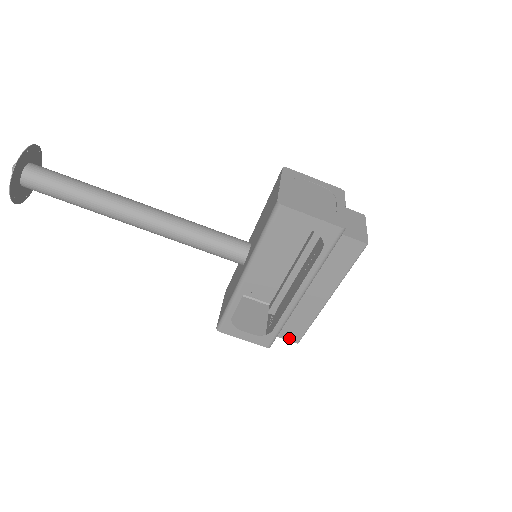
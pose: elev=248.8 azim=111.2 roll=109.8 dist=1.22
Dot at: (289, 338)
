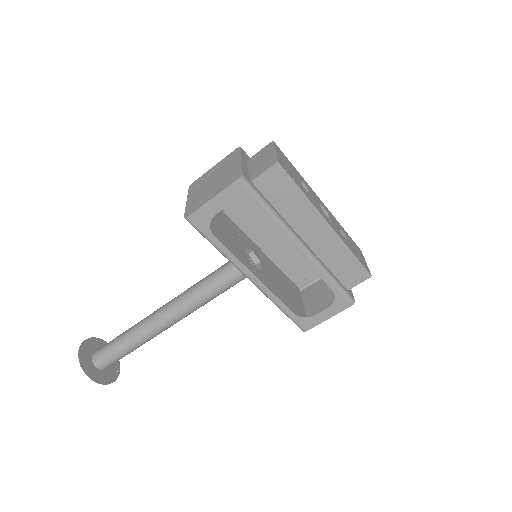
Dot at: (358, 281)
